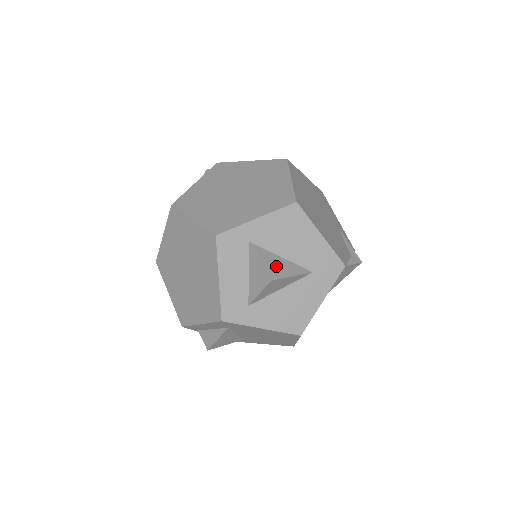
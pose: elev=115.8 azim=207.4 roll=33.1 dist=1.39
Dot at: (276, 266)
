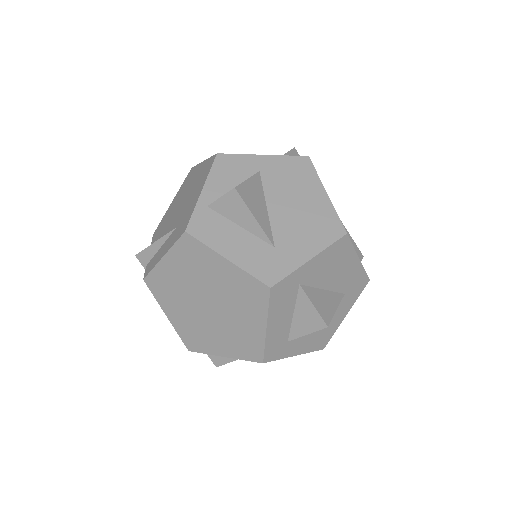
Dot at: (324, 305)
